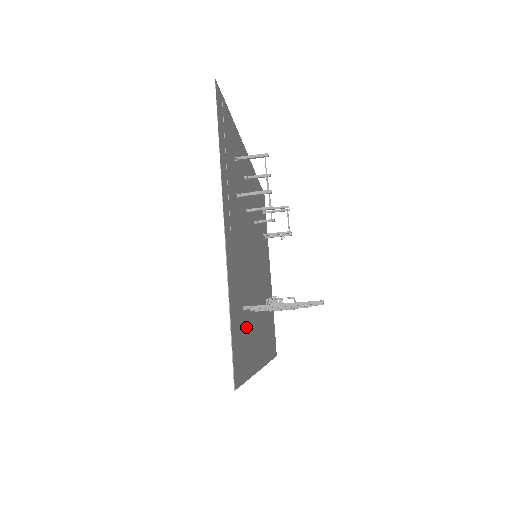
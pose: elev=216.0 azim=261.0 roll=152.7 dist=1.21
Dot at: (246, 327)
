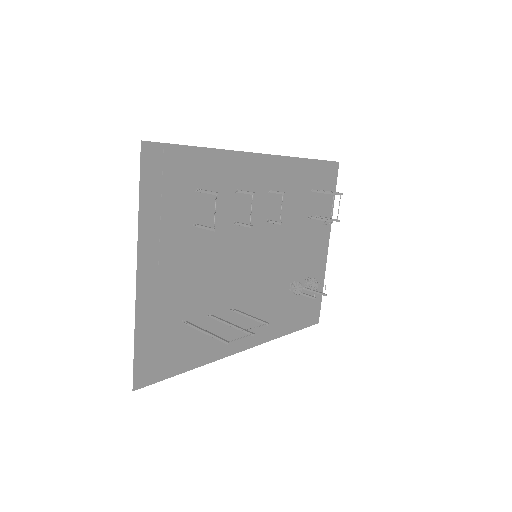
Dot at: (190, 334)
